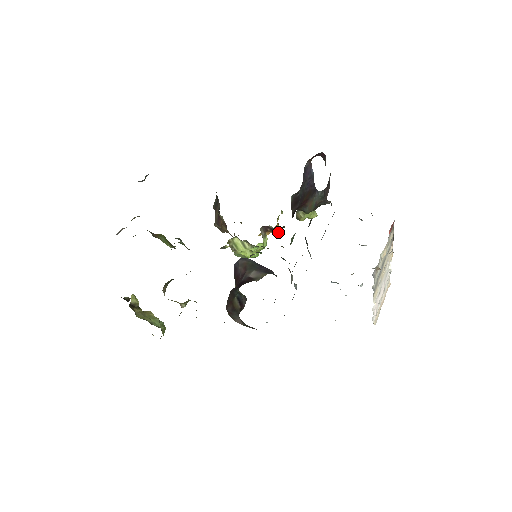
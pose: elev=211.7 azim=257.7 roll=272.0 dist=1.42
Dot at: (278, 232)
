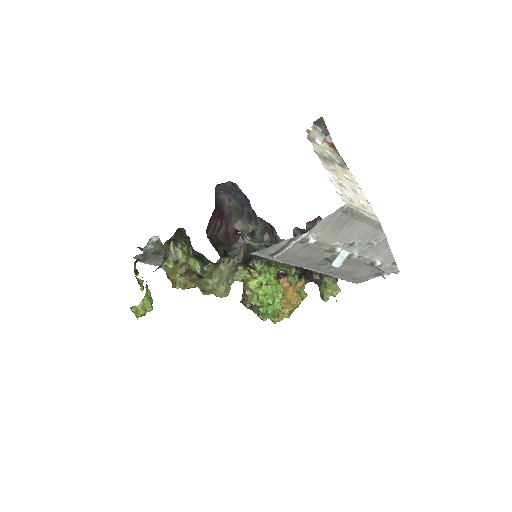
Dot at: (290, 275)
